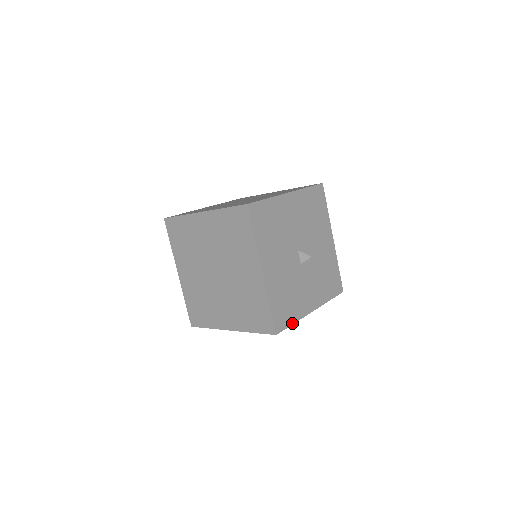
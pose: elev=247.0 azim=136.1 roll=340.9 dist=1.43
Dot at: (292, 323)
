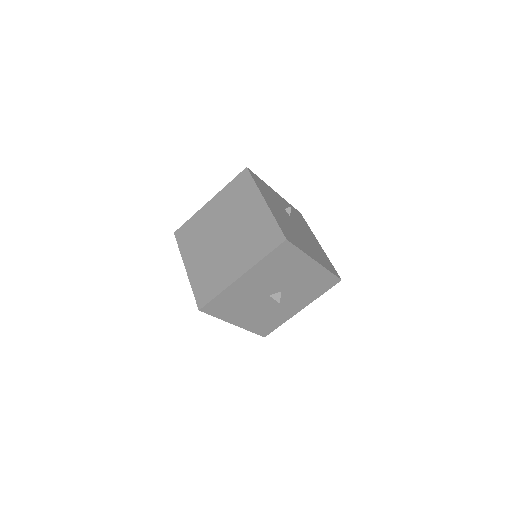
Dot at: occluded
